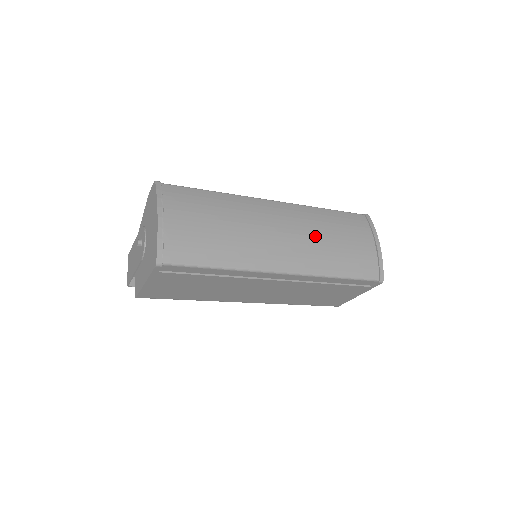
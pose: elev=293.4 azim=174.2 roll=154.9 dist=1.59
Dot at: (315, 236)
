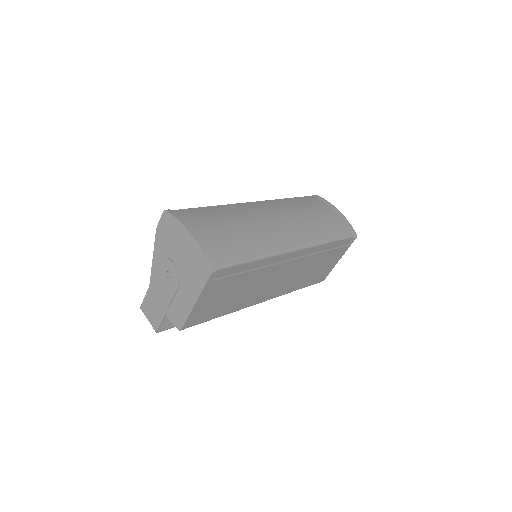
Dot at: (299, 216)
